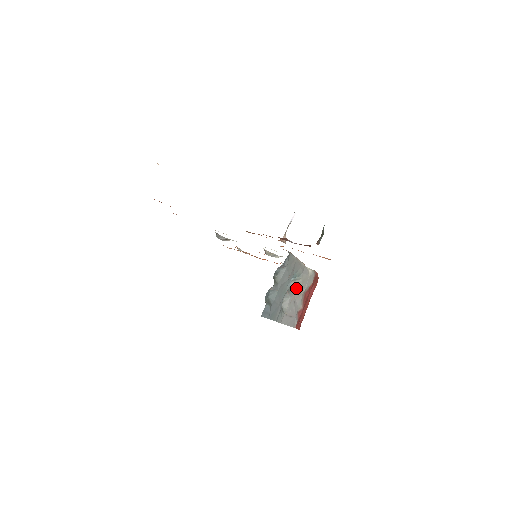
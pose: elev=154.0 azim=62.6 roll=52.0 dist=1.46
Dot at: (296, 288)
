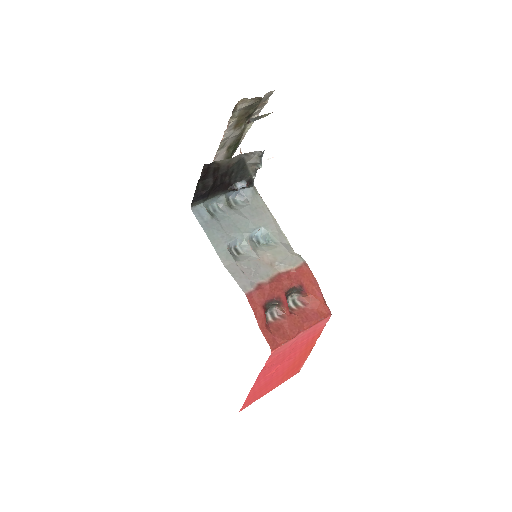
Dot at: (267, 255)
